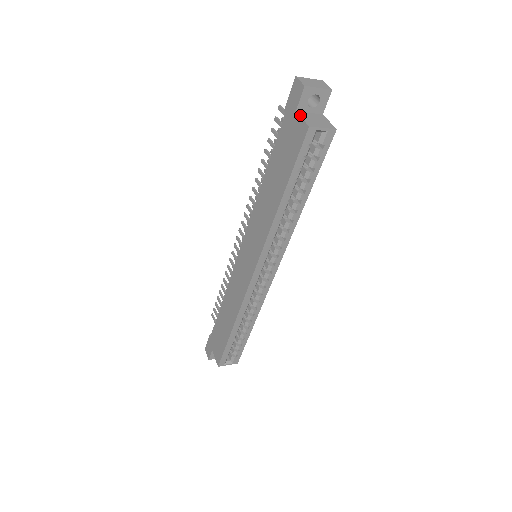
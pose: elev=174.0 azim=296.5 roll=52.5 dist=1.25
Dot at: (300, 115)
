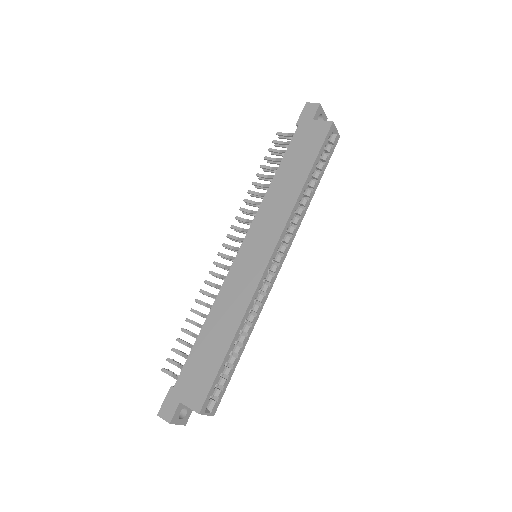
Dot at: (318, 120)
